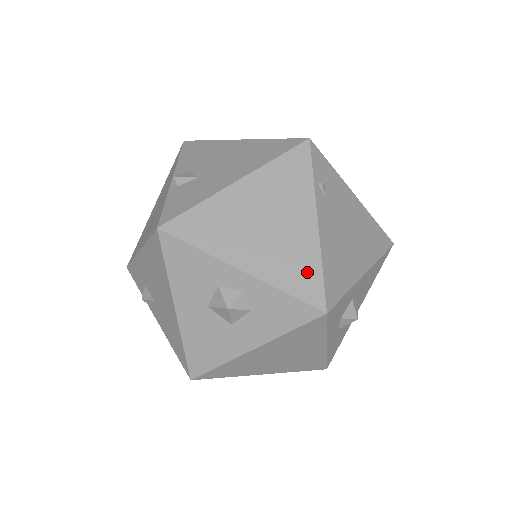
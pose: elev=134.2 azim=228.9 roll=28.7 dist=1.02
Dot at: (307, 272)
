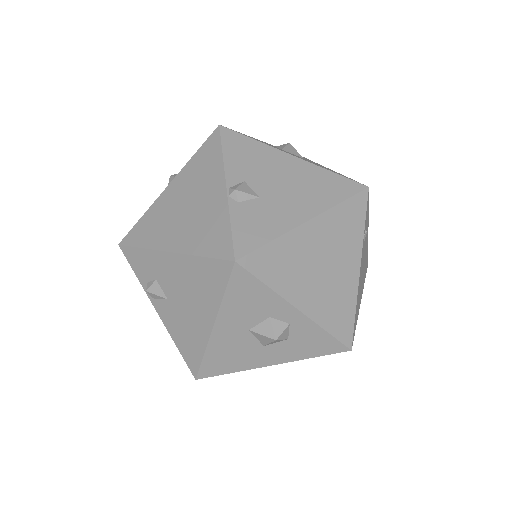
Dot at: (345, 314)
